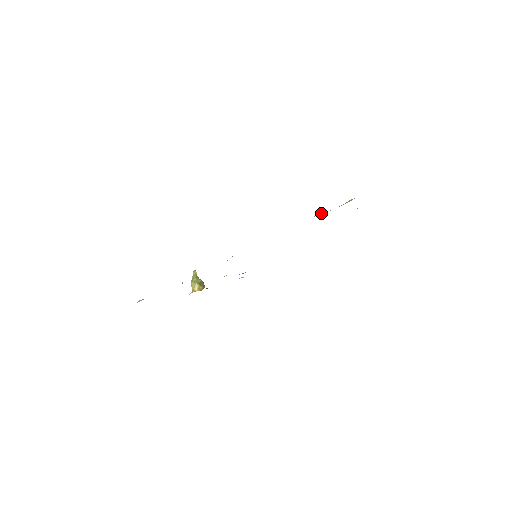
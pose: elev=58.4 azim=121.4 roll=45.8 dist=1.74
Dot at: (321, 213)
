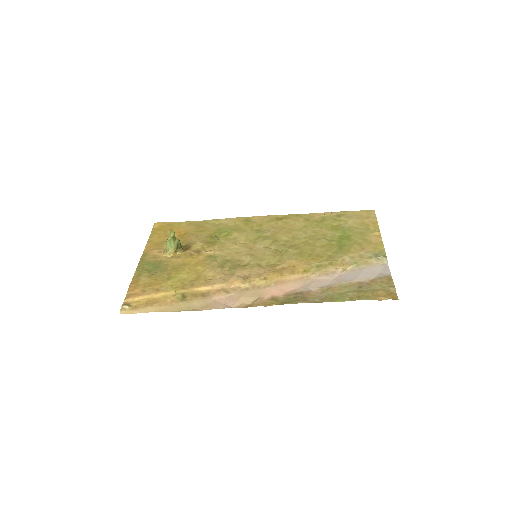
Dot at: (348, 268)
